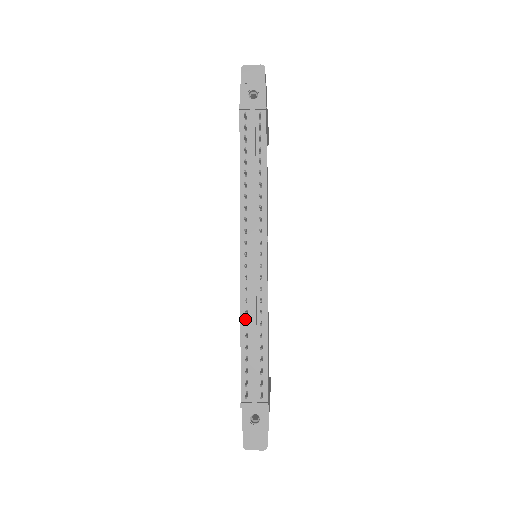
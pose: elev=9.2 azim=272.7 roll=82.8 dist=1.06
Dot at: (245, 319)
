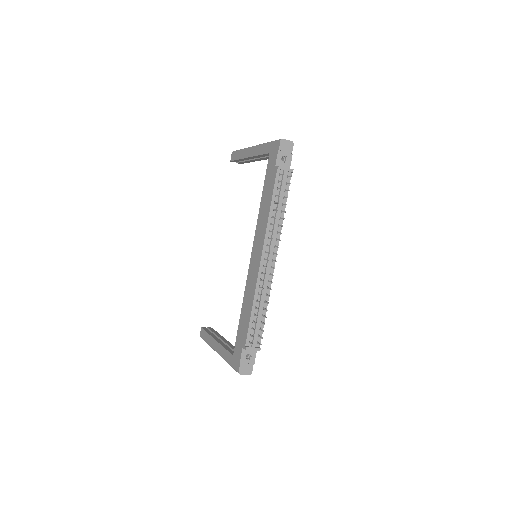
Dot at: (257, 298)
